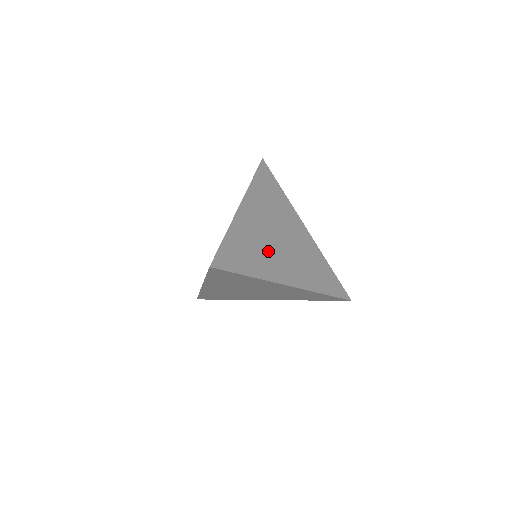
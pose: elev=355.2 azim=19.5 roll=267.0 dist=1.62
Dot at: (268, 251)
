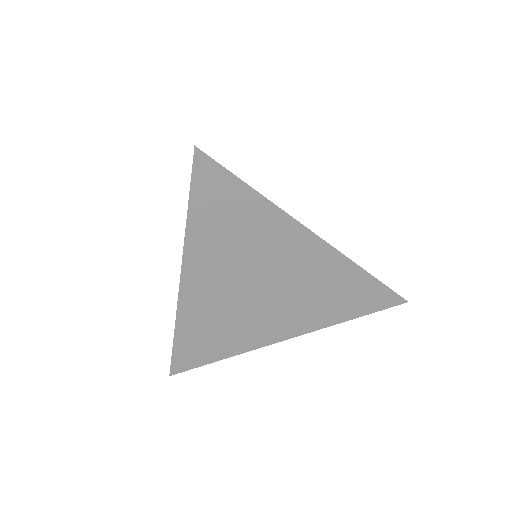
Dot at: occluded
